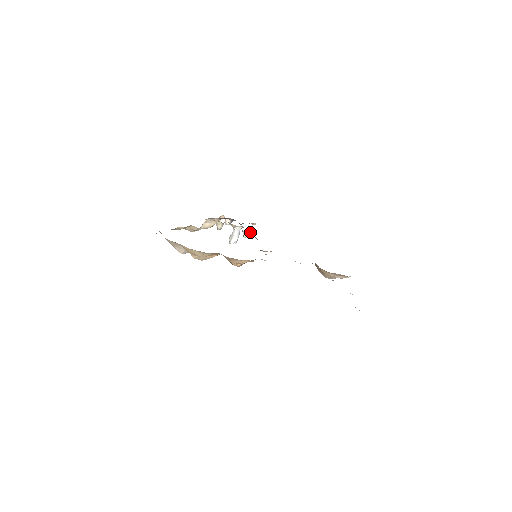
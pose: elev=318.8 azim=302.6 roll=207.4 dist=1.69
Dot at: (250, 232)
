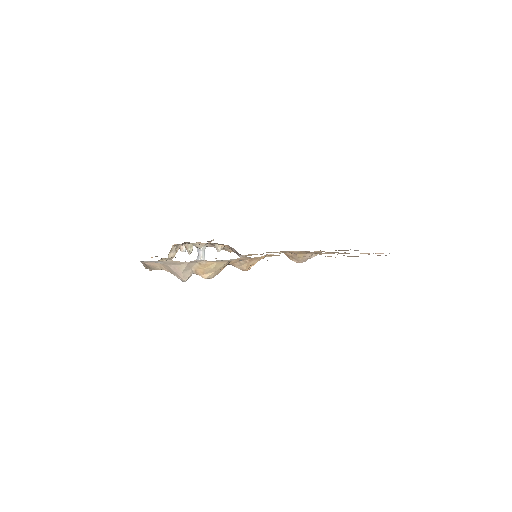
Dot at: occluded
